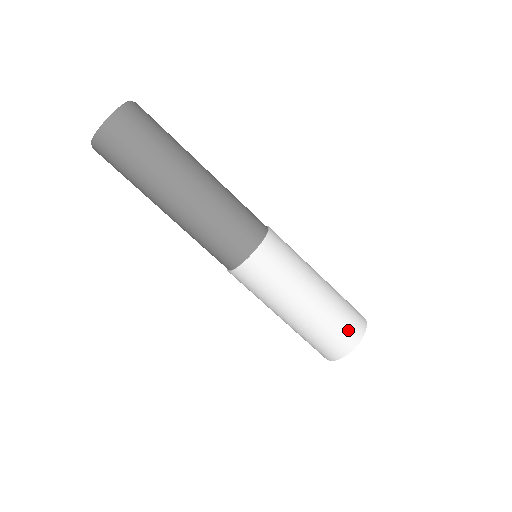
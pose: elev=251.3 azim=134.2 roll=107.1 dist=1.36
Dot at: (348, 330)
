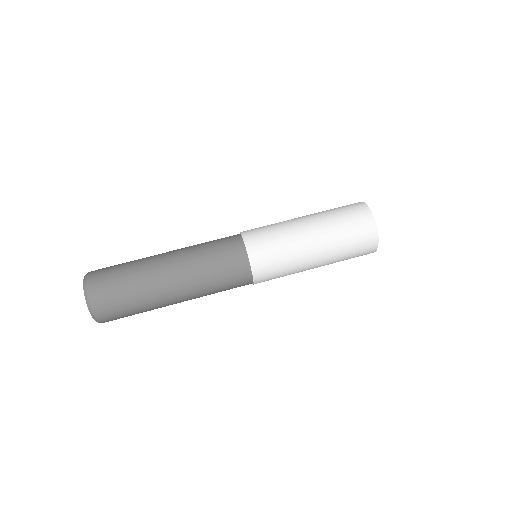
Dot at: (348, 206)
